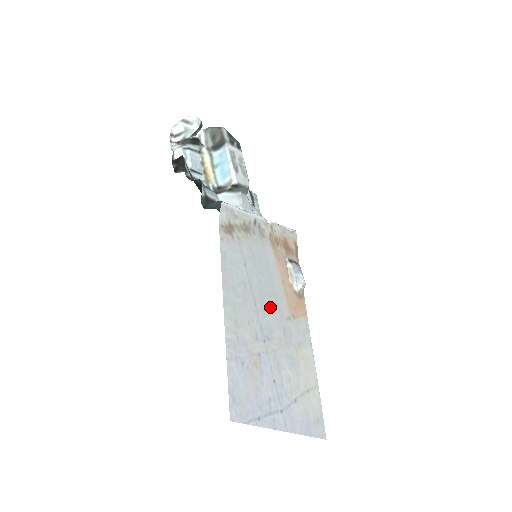
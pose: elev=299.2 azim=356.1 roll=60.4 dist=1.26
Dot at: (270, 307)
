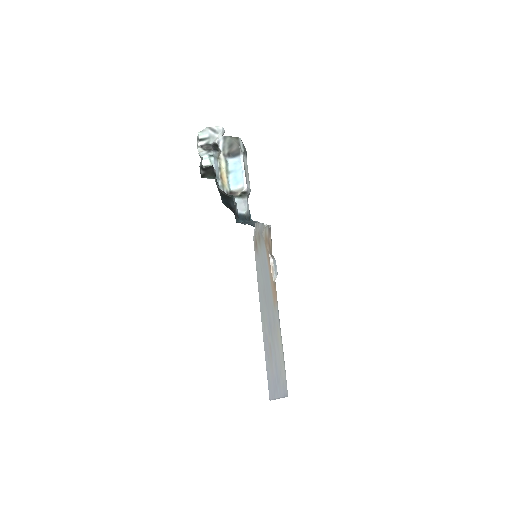
Dot at: (269, 302)
